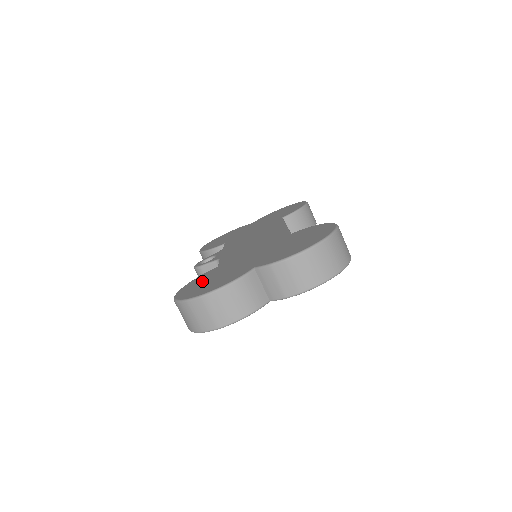
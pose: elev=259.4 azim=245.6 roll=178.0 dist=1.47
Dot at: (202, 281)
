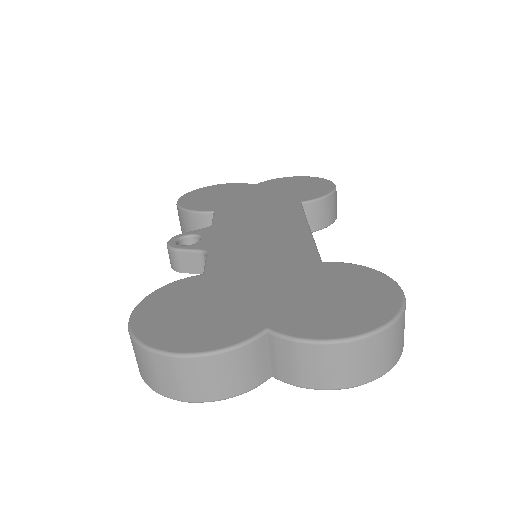
Dot at: (178, 304)
